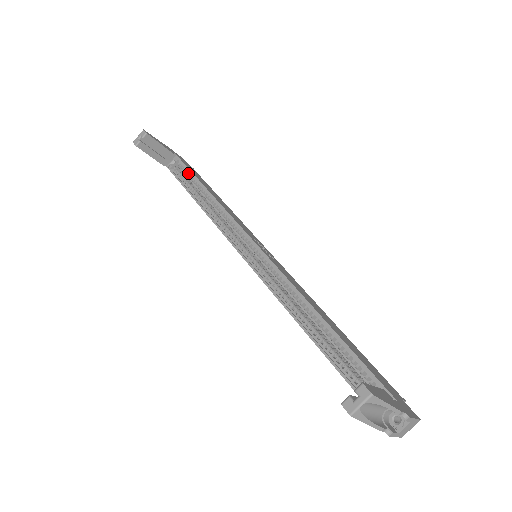
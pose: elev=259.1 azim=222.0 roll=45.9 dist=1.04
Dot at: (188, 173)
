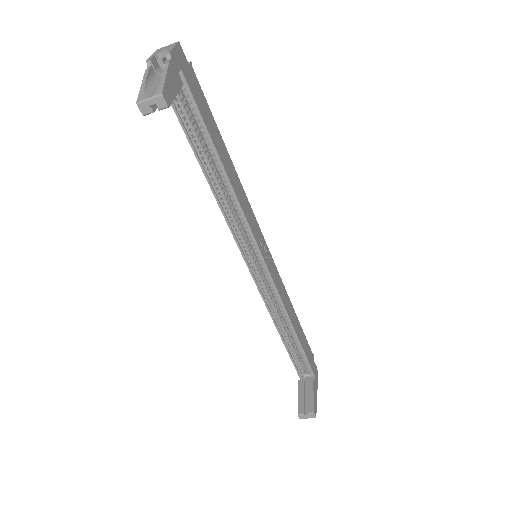
Dot at: (197, 118)
